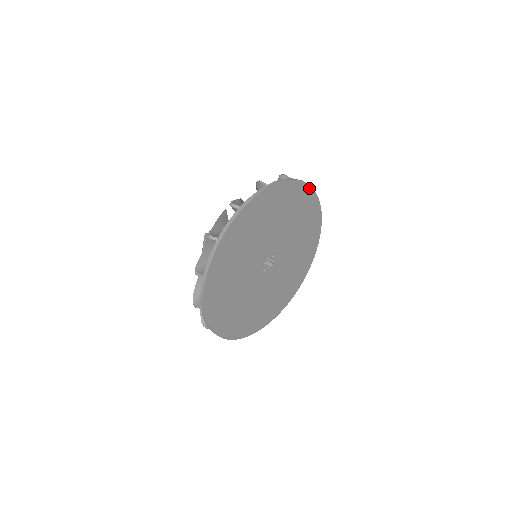
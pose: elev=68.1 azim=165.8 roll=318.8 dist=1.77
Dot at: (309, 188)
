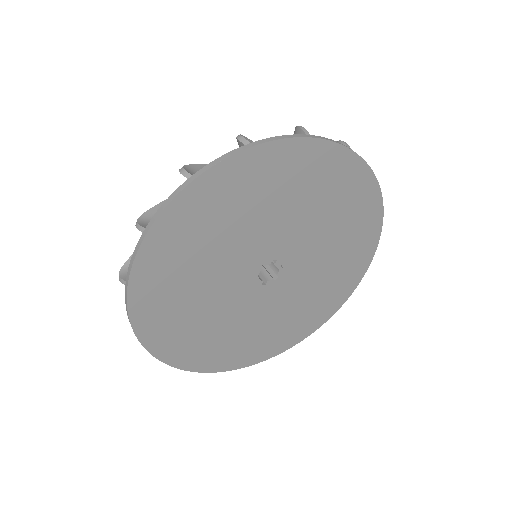
Dot at: (309, 141)
